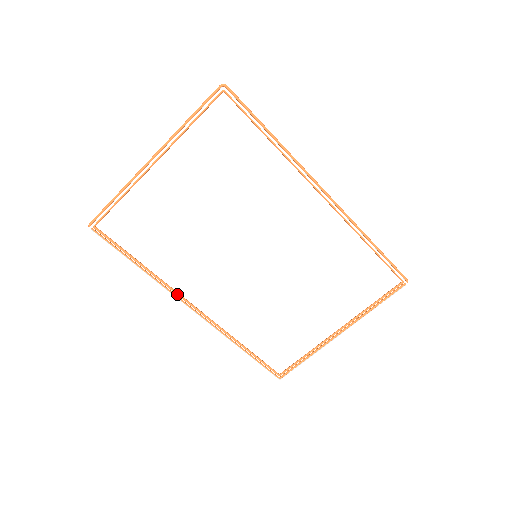
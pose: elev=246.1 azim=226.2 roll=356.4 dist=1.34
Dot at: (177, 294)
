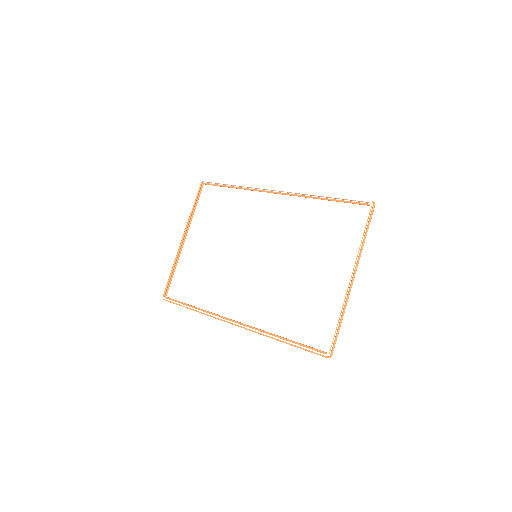
Dot at: occluded
